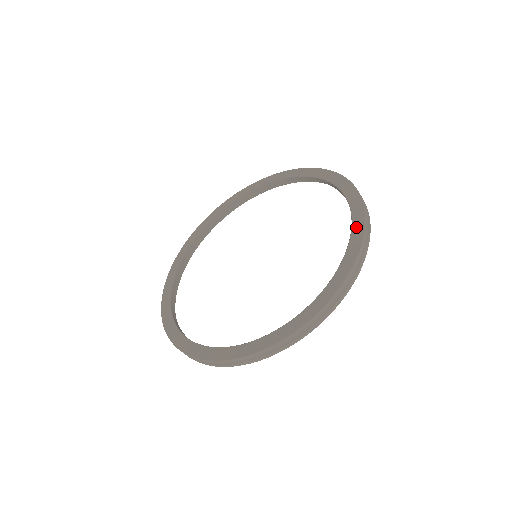
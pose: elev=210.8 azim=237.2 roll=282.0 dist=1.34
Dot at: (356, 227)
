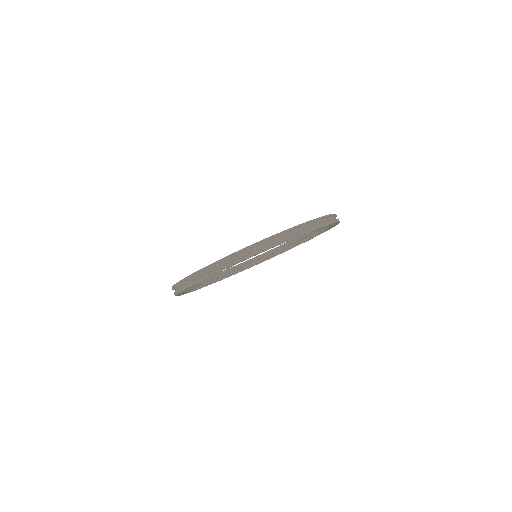
Dot at: occluded
